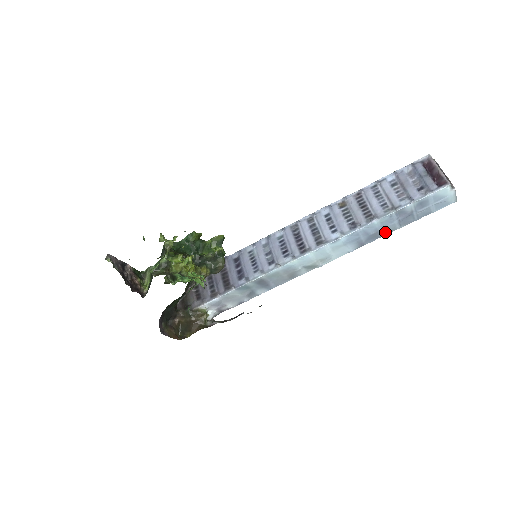
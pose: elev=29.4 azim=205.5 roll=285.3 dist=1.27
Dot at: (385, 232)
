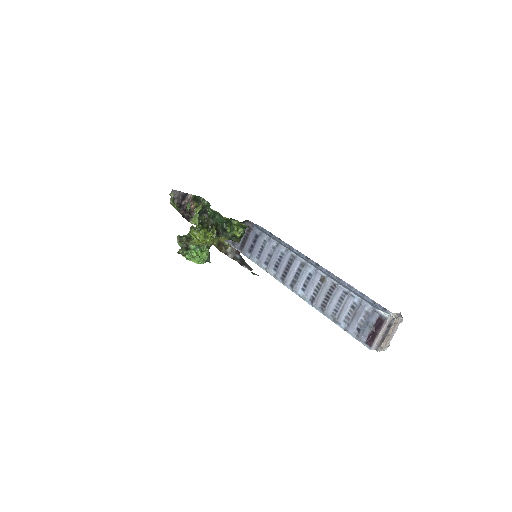
Dot at: occluded
